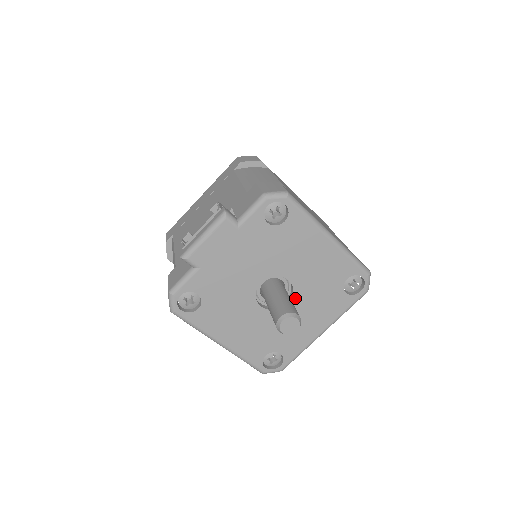
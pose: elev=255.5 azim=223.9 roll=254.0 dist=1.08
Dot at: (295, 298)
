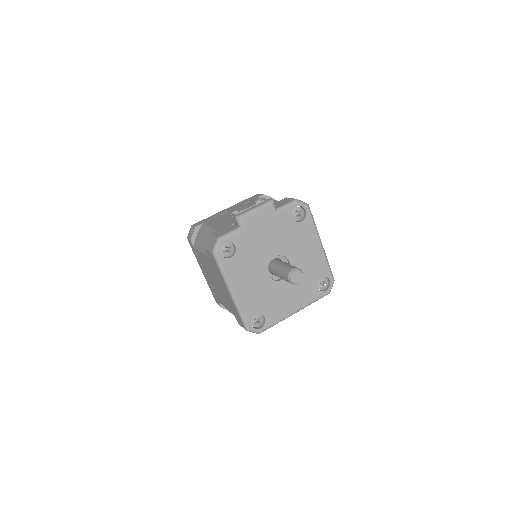
Dot at: occluded
